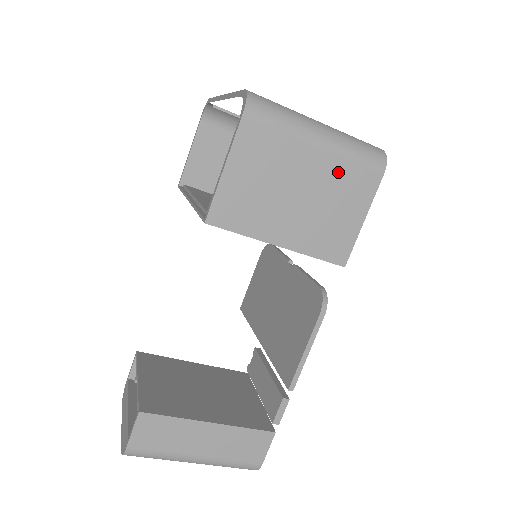
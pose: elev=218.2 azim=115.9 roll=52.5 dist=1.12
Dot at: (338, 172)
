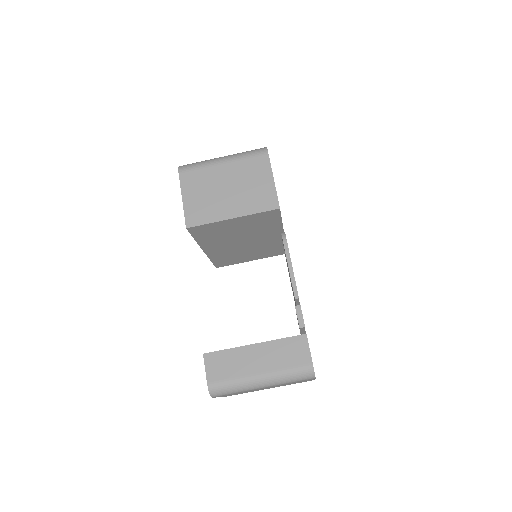
Dot at: (242, 168)
